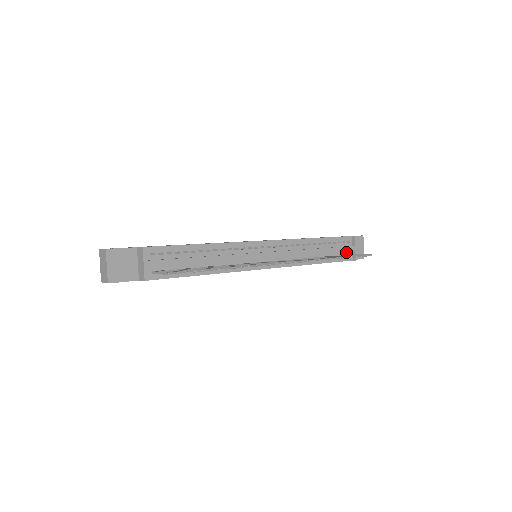
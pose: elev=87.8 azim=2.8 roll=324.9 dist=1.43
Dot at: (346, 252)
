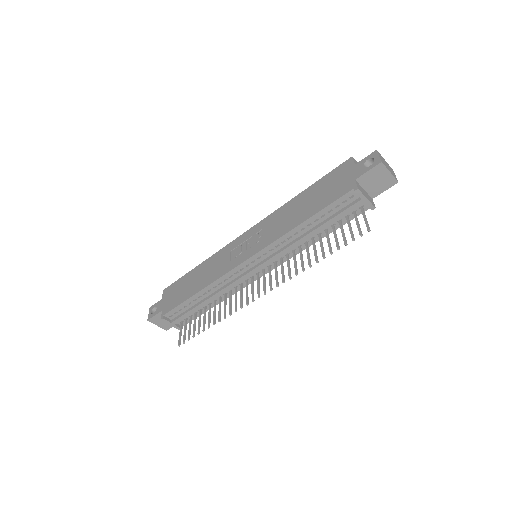
Dot at: (354, 207)
